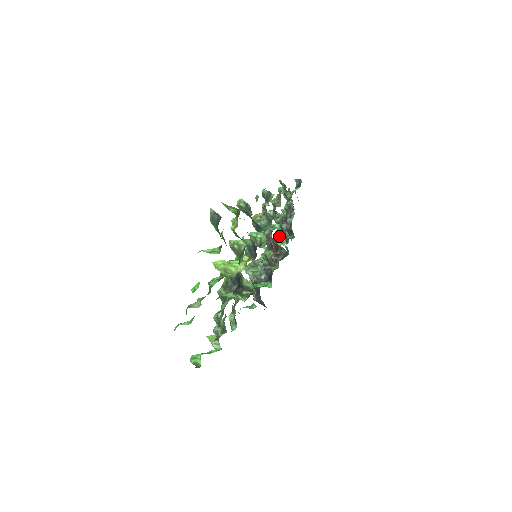
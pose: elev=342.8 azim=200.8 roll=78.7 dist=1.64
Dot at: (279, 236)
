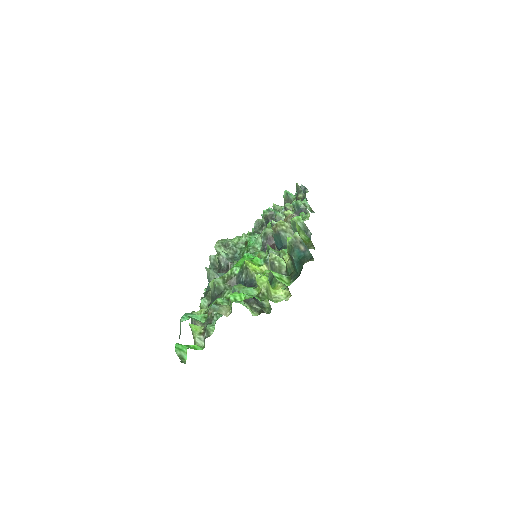
Dot at: (258, 226)
